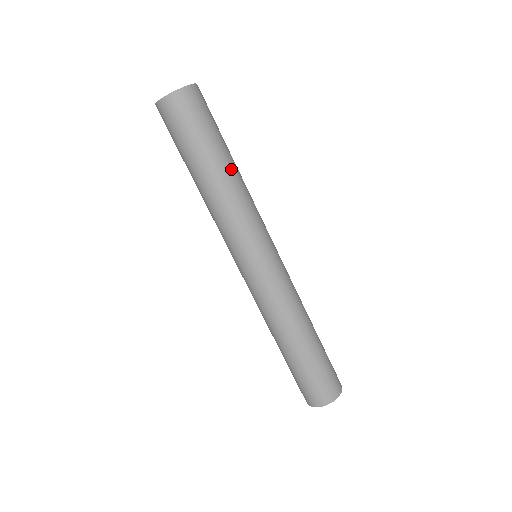
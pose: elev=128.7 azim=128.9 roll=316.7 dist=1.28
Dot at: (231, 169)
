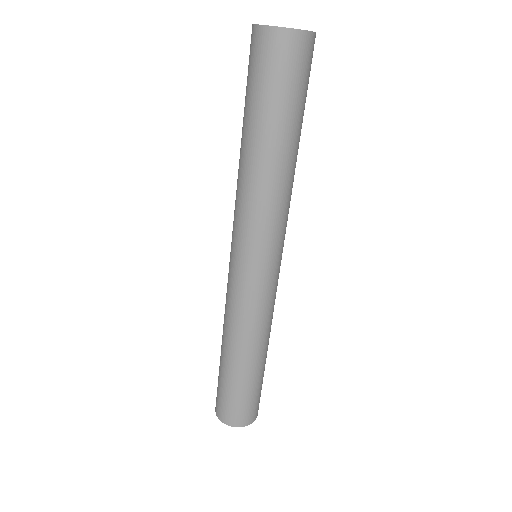
Dot at: (280, 157)
